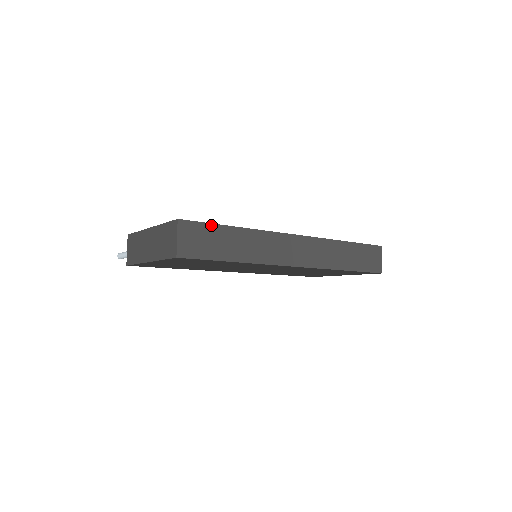
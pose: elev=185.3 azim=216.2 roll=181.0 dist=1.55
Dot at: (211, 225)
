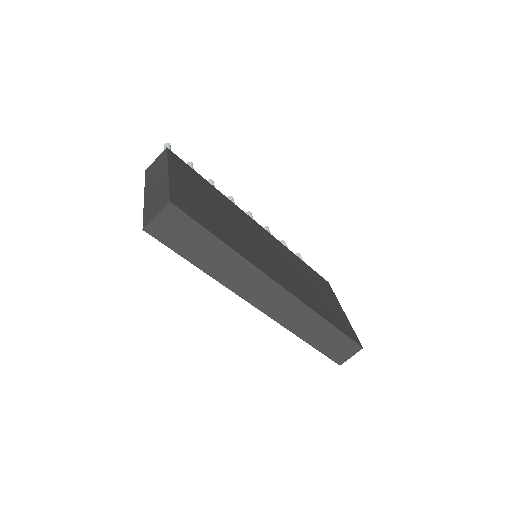
Dot at: (200, 226)
